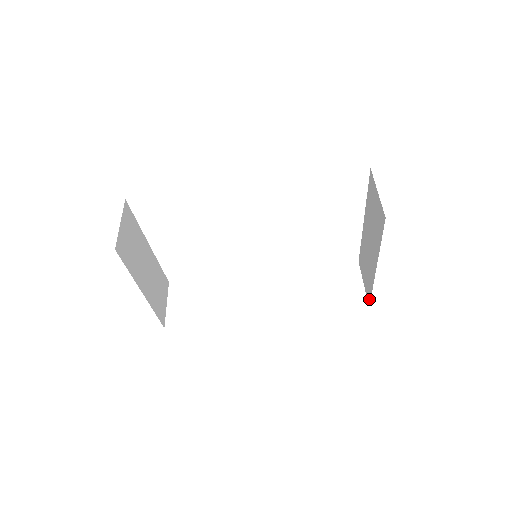
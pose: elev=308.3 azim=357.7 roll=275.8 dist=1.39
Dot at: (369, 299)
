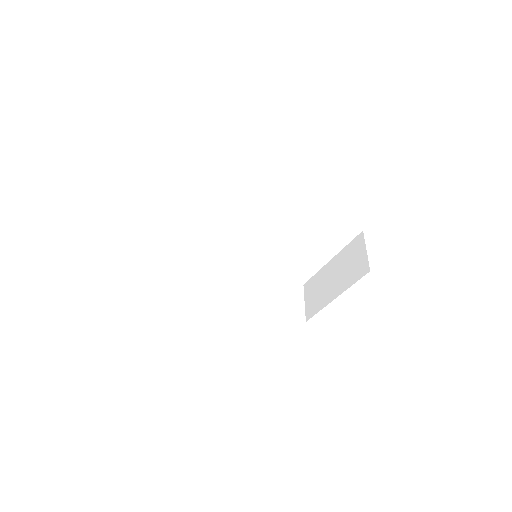
Dot at: (310, 316)
